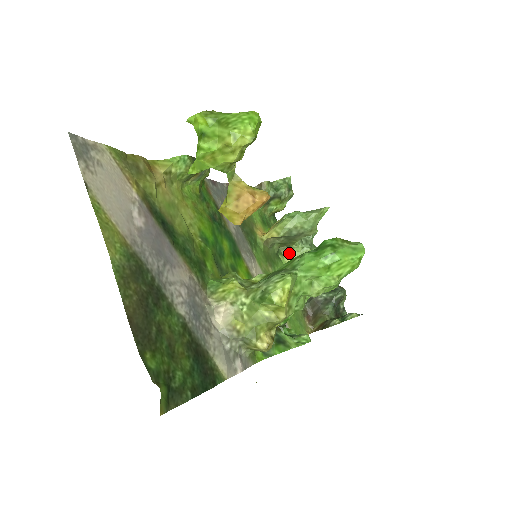
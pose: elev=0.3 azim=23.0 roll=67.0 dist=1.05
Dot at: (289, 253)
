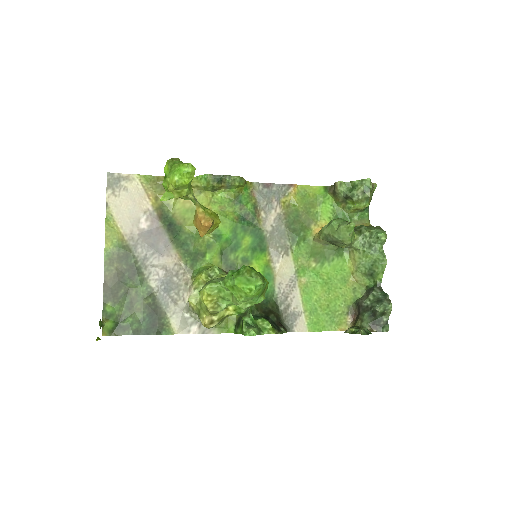
Dot at: (353, 253)
